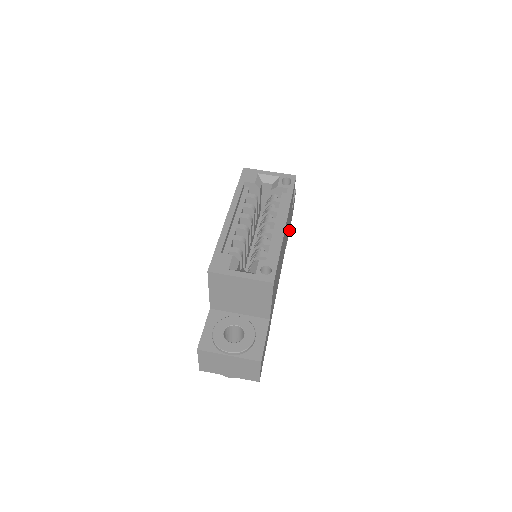
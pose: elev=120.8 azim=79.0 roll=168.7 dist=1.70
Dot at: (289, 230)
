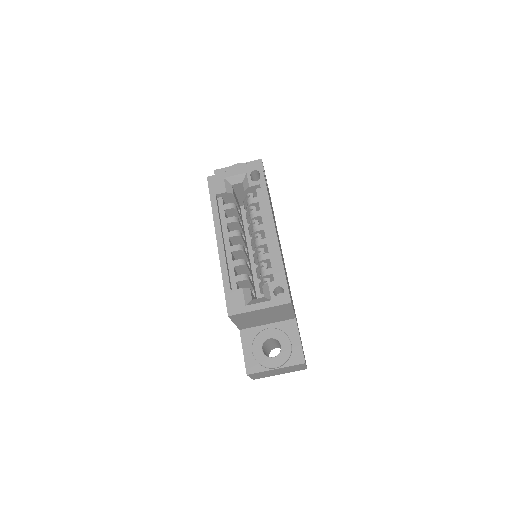
Dot at: occluded
